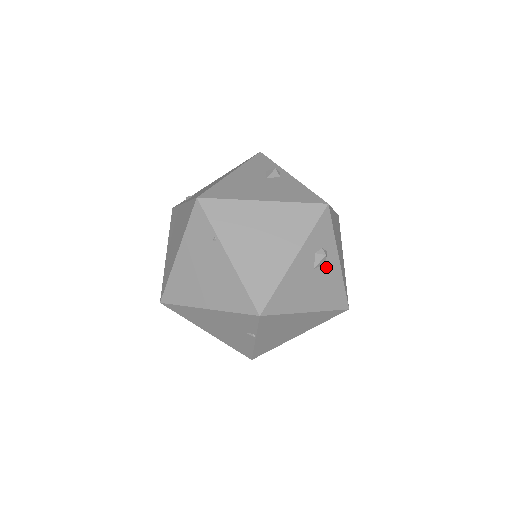
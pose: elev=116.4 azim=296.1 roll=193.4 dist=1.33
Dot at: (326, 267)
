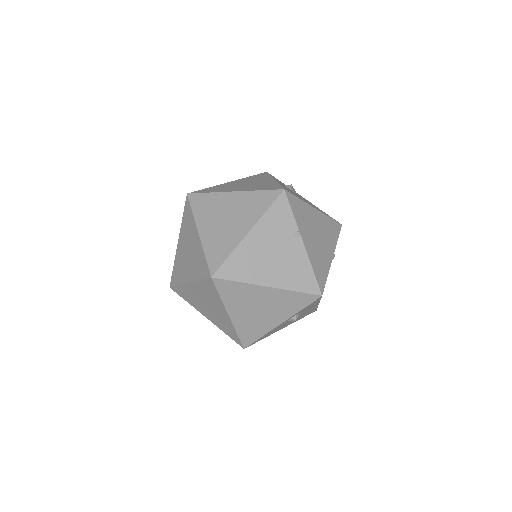
Dot at: occluded
